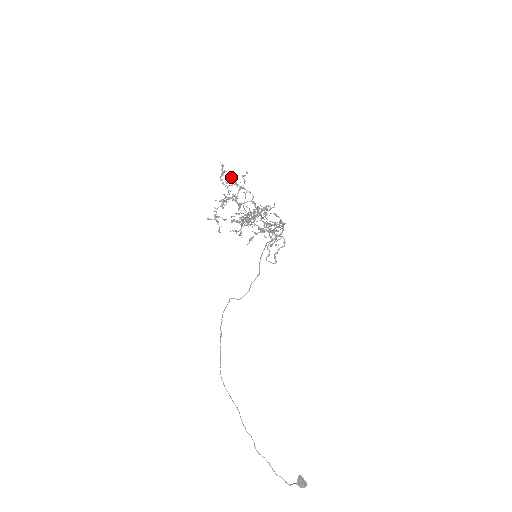
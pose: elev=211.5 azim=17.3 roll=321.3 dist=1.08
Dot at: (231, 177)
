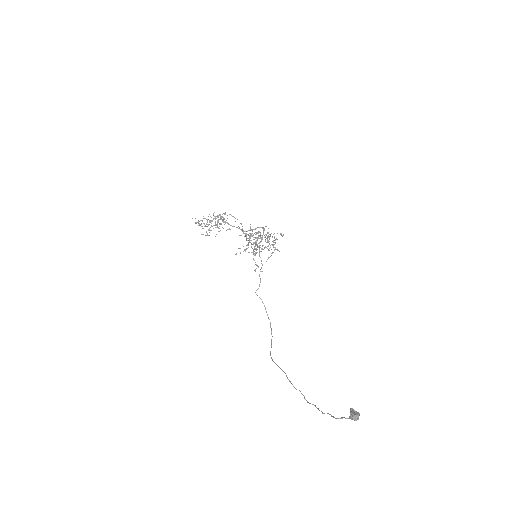
Dot at: occluded
